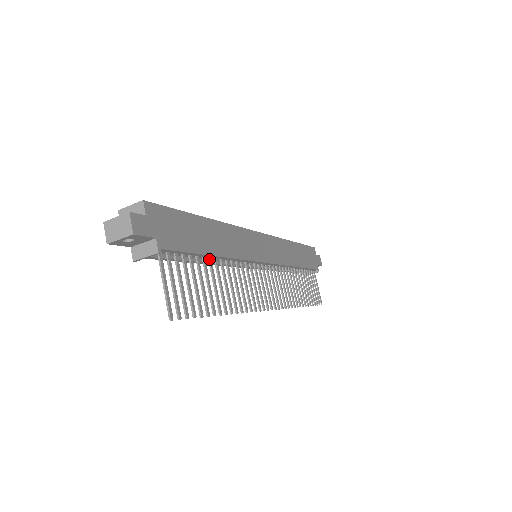
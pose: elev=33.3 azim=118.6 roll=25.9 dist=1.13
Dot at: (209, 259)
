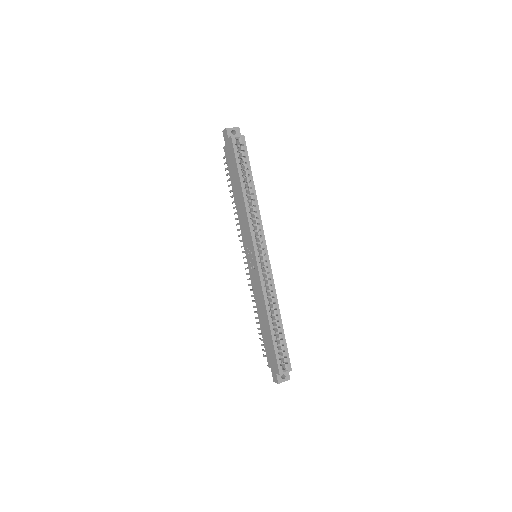
Dot at: occluded
